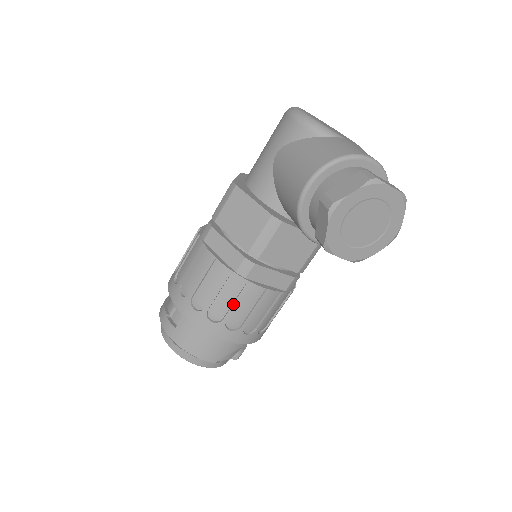
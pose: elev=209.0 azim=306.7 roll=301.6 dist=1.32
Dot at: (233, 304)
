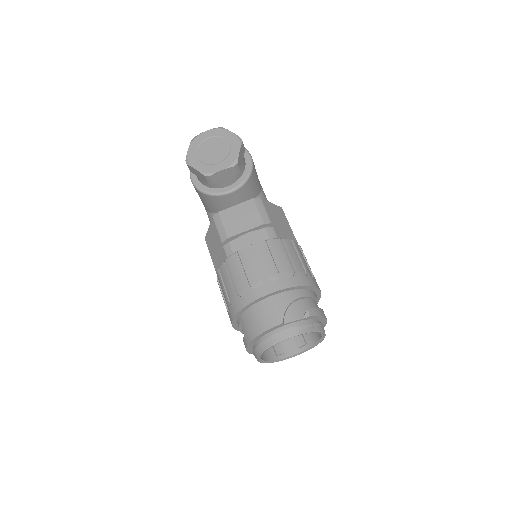
Dot at: (242, 272)
